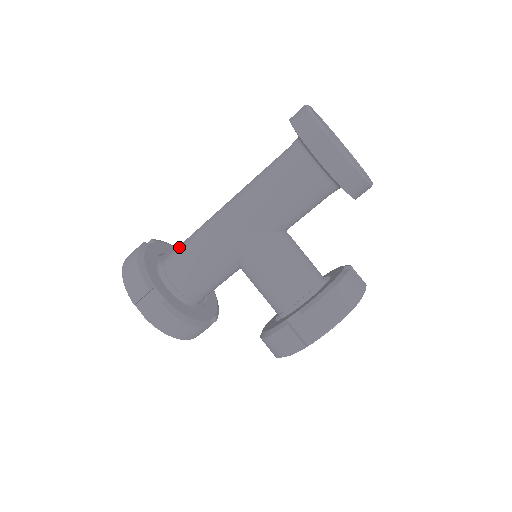
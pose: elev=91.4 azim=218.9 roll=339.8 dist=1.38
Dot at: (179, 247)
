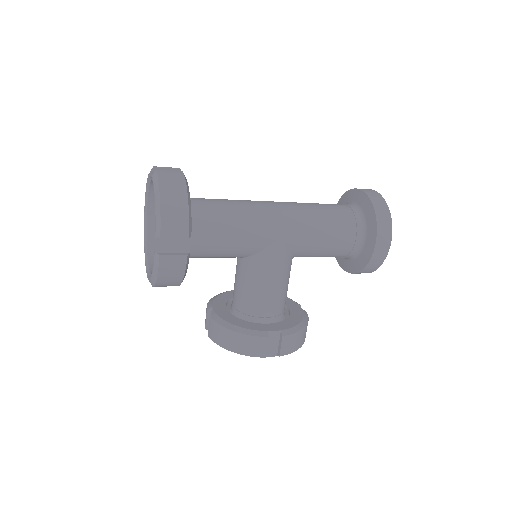
Dot at: (214, 205)
